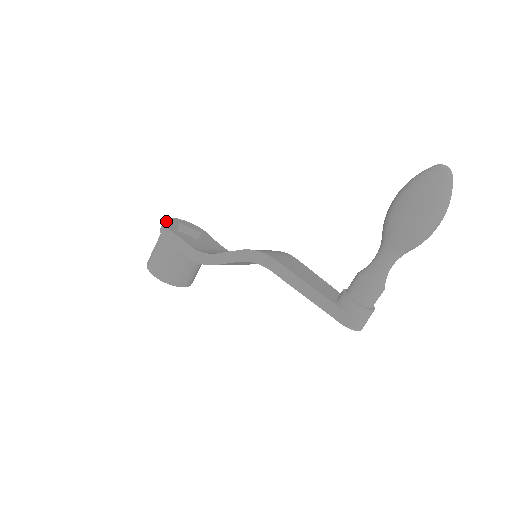
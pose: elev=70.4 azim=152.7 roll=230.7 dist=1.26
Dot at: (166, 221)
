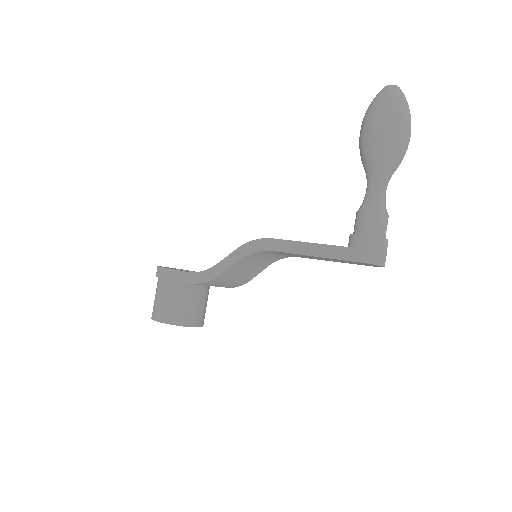
Dot at: (160, 266)
